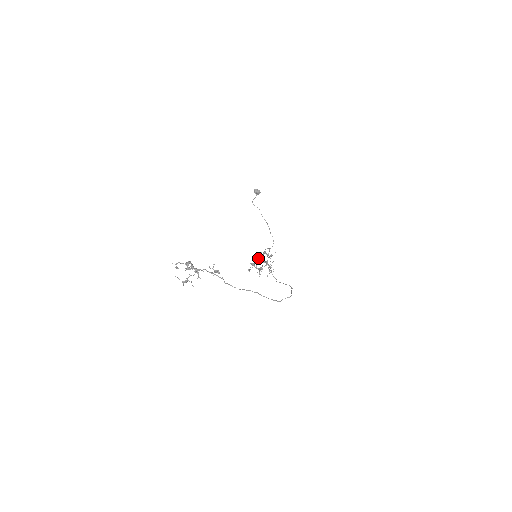
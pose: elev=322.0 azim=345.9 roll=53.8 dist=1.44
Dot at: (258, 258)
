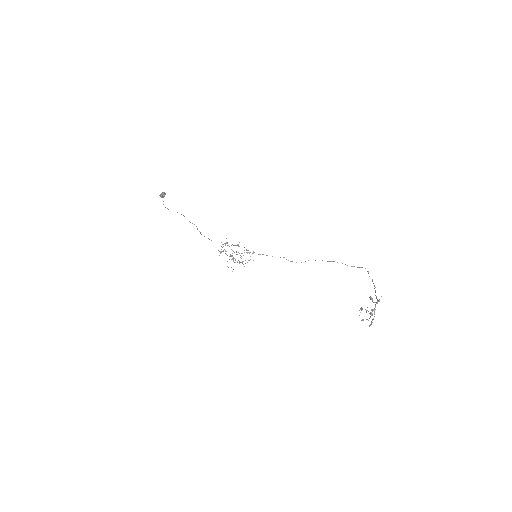
Dot at: occluded
